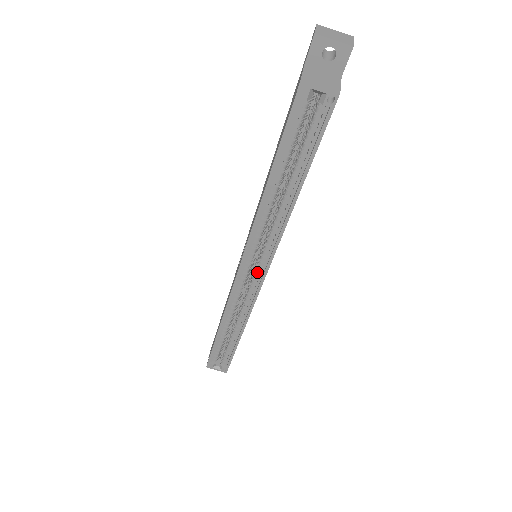
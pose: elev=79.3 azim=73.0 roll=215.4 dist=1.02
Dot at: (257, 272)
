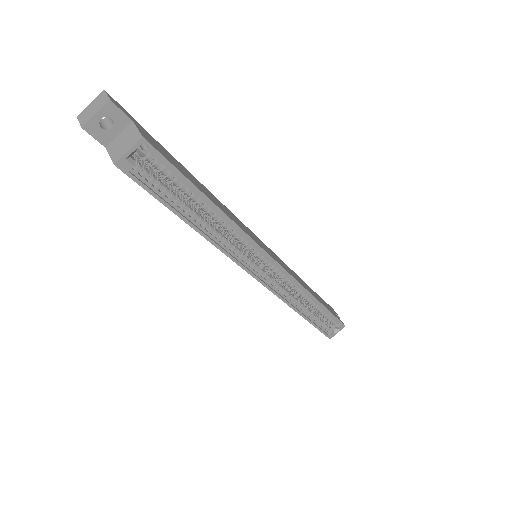
Dot at: (268, 266)
